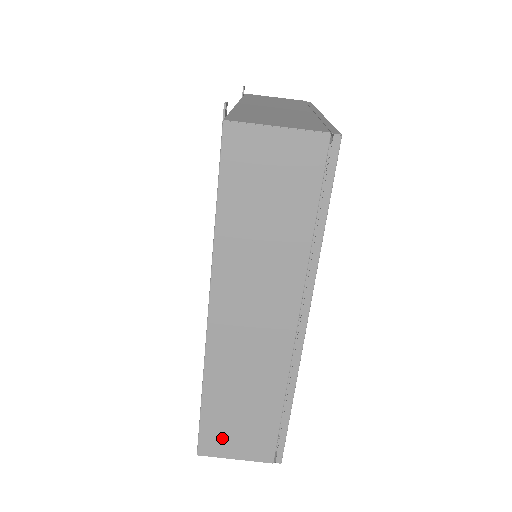
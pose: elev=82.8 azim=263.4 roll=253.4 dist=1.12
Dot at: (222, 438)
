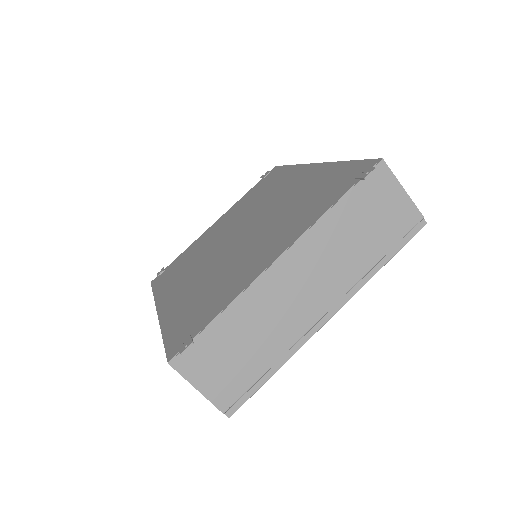
Dot at: occluded
